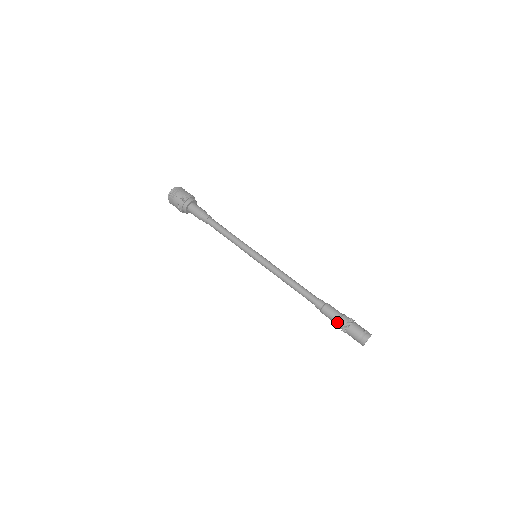
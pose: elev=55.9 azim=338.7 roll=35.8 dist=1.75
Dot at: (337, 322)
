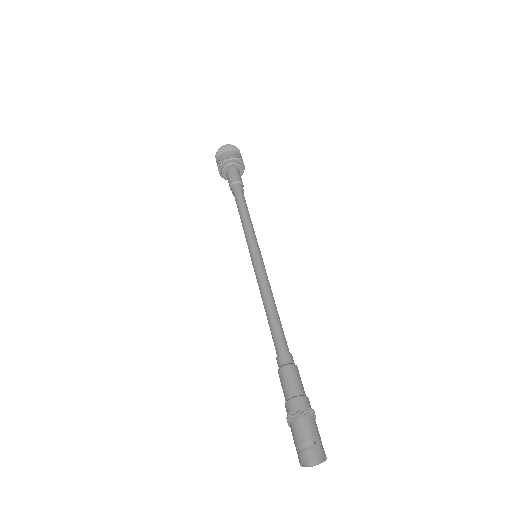
Dot at: (286, 400)
